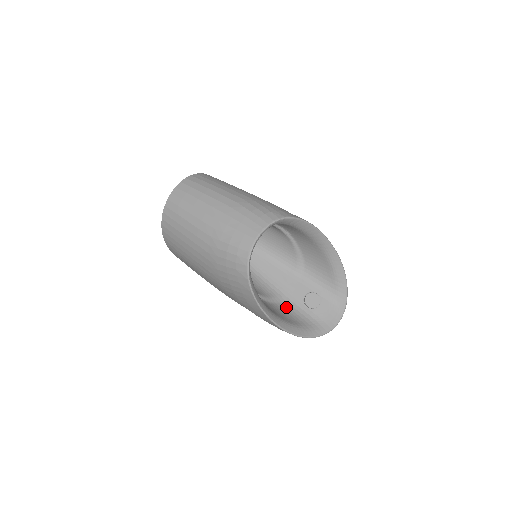
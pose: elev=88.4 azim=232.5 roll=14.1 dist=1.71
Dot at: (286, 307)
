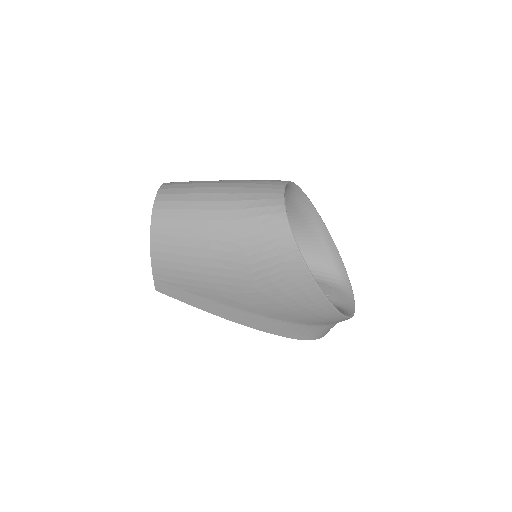
Dot at: occluded
